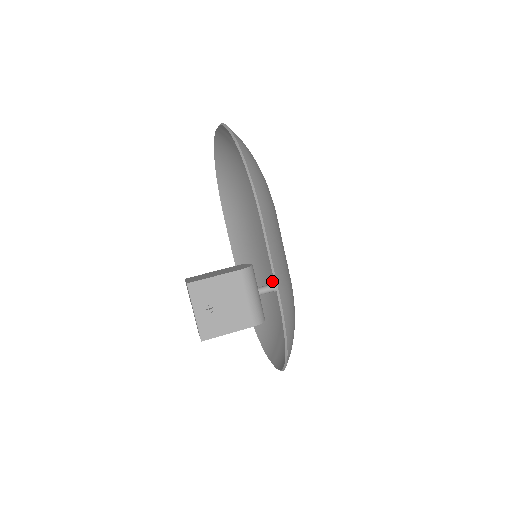
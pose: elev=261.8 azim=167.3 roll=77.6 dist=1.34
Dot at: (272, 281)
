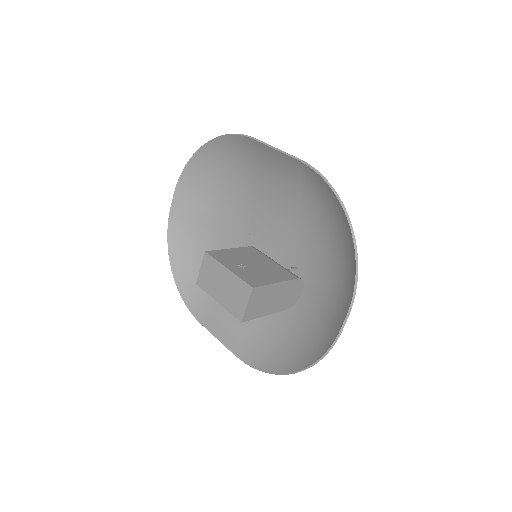
Dot at: occluded
